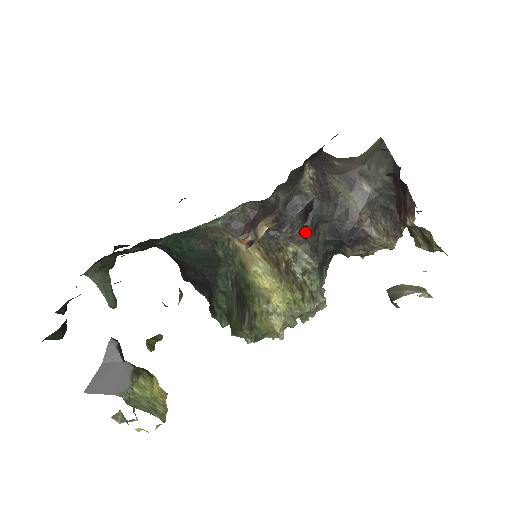
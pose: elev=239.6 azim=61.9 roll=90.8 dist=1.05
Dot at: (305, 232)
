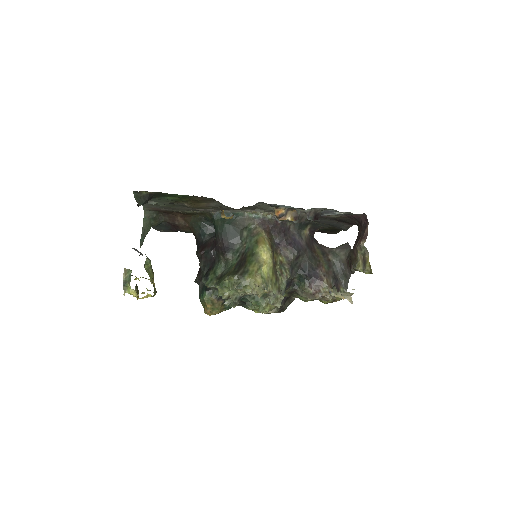
Dot at: (293, 254)
